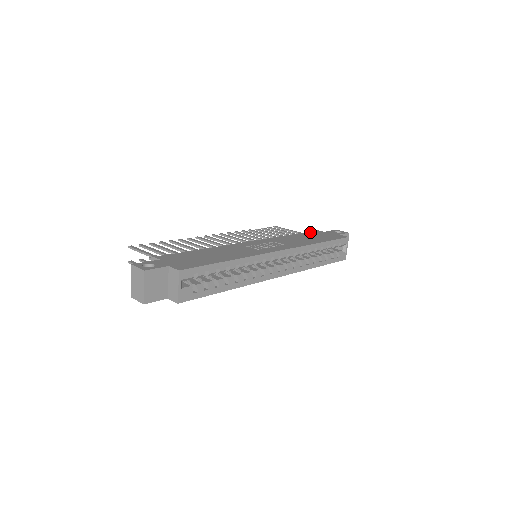
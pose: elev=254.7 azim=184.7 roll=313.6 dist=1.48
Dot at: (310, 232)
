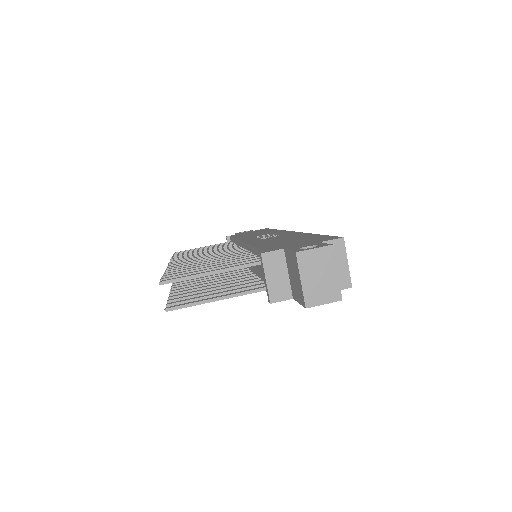
Dot at: occluded
